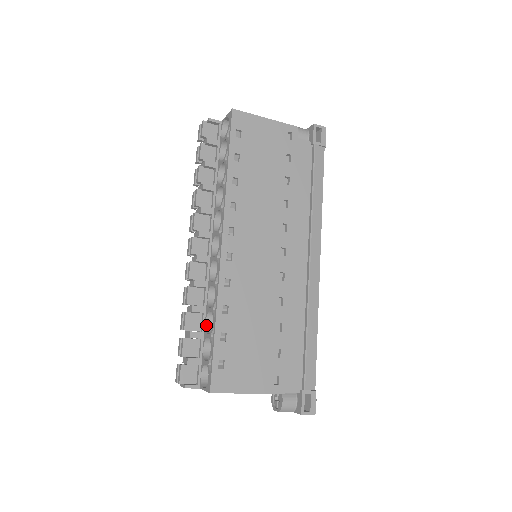
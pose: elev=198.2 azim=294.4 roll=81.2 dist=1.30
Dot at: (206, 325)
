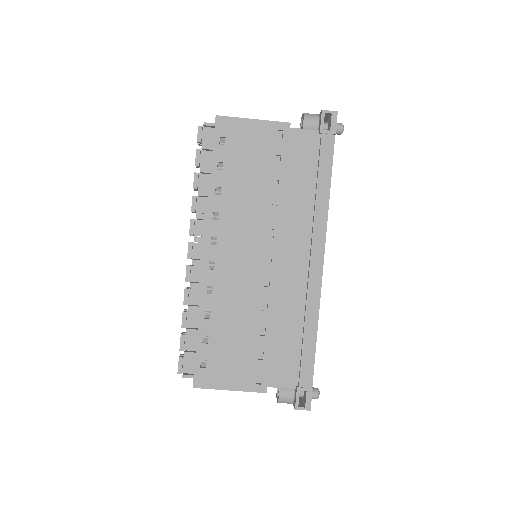
Dot at: occluded
